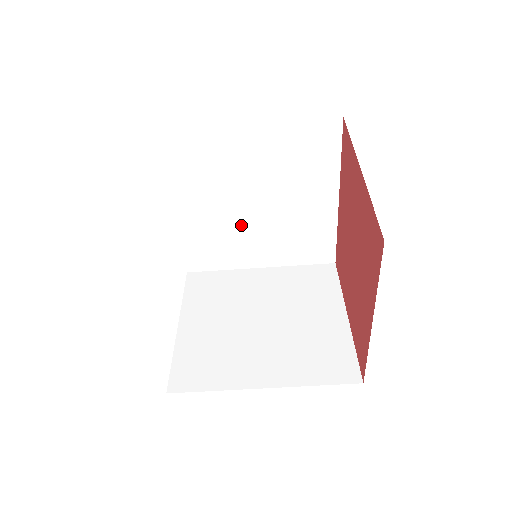
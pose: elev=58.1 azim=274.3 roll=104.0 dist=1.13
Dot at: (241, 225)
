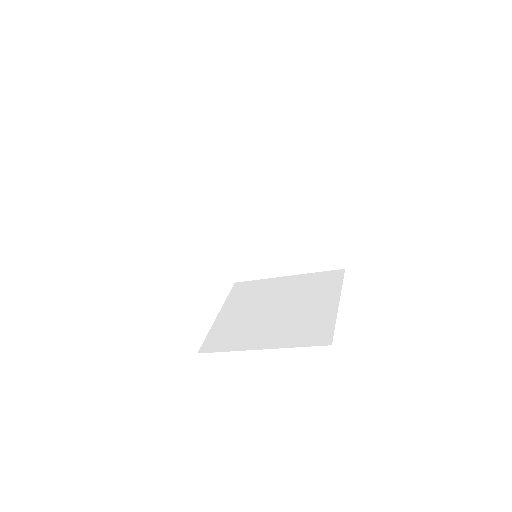
Dot at: occluded
